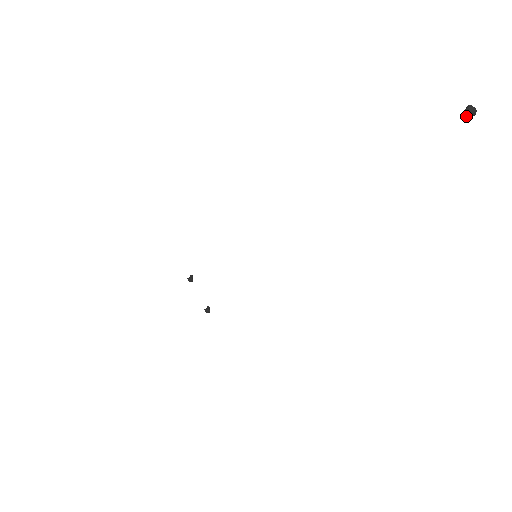
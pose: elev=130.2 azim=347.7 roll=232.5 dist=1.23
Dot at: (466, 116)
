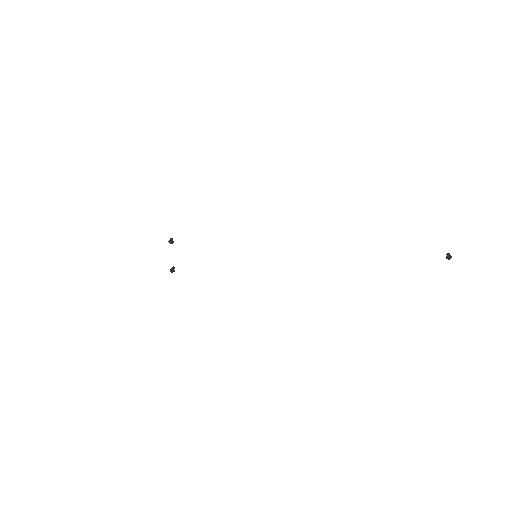
Dot at: (446, 258)
